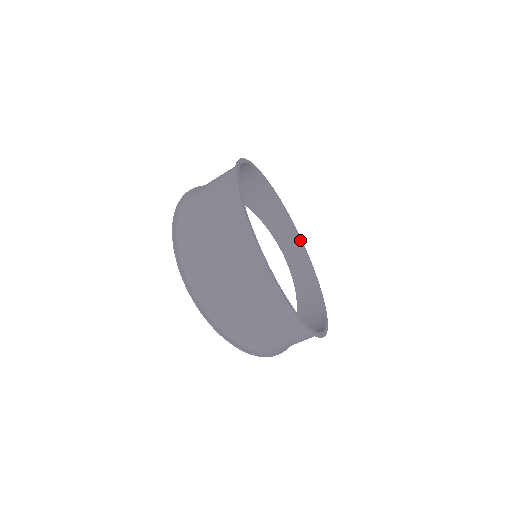
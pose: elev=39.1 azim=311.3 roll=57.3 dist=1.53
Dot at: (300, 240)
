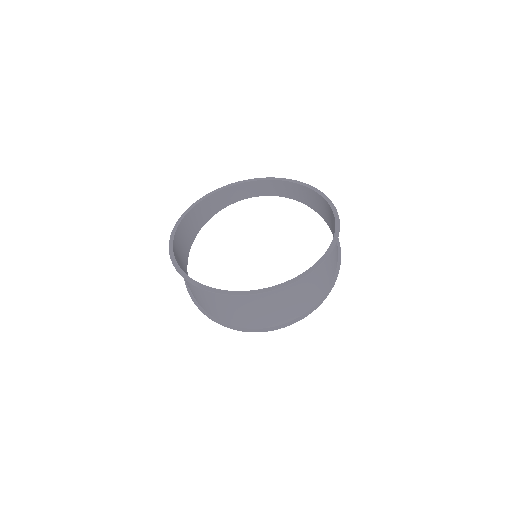
Dot at: (242, 184)
